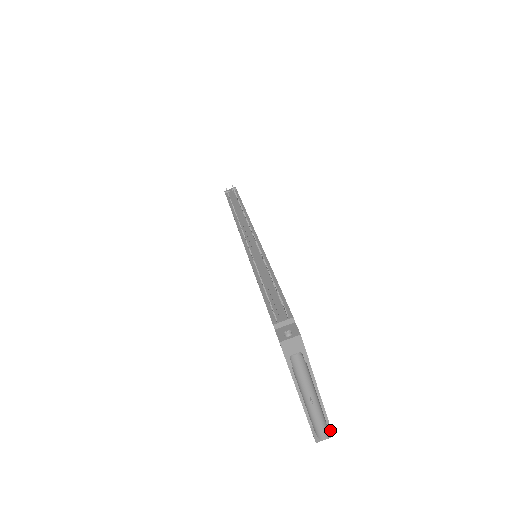
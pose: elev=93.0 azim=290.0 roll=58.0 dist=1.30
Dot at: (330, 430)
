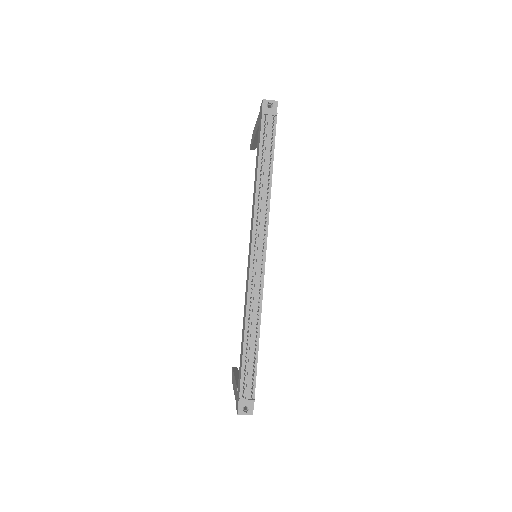
Dot at: occluded
